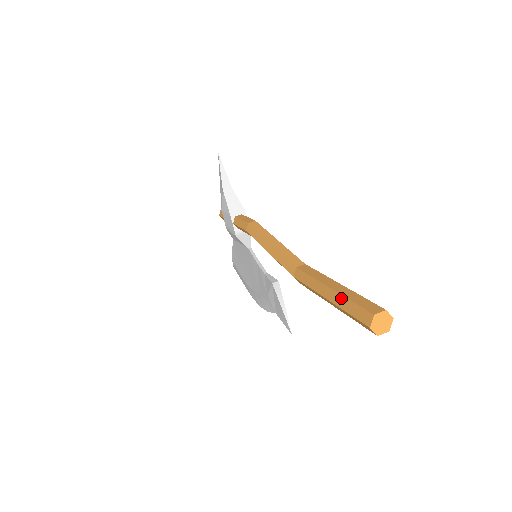
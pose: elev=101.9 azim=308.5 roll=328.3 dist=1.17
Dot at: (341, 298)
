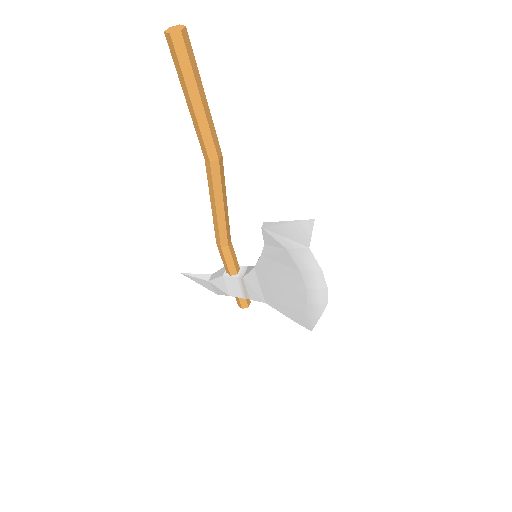
Dot at: (180, 81)
